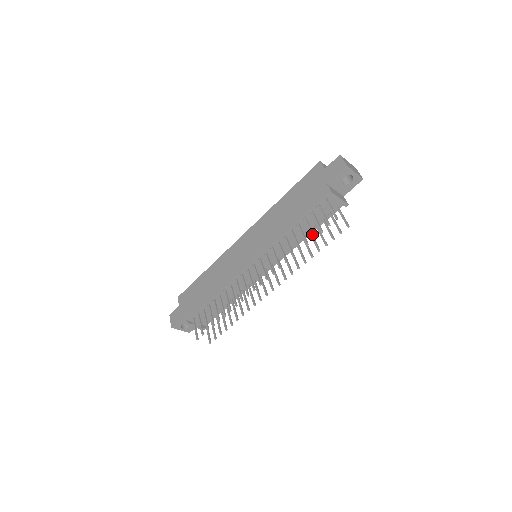
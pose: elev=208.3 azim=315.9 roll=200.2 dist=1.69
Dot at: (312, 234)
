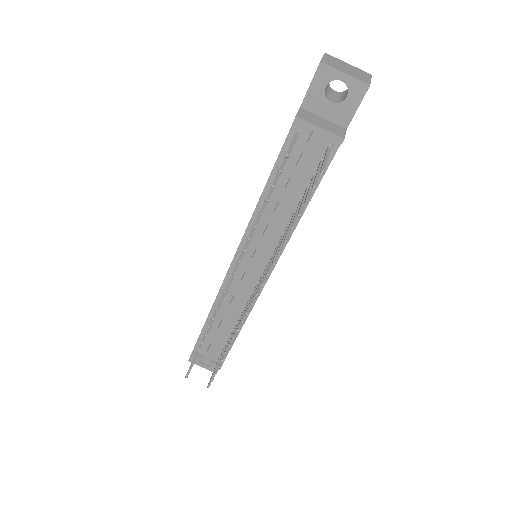
Dot at: occluded
